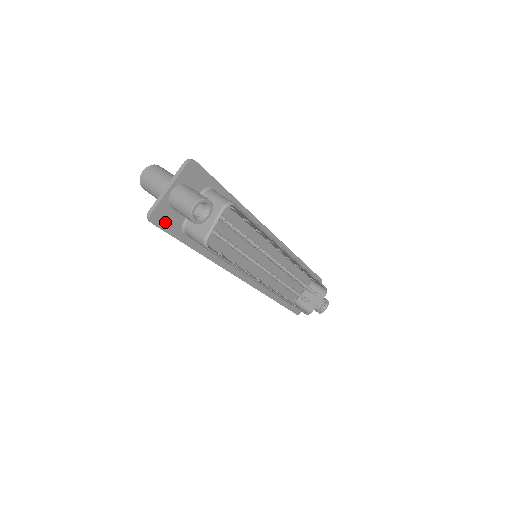
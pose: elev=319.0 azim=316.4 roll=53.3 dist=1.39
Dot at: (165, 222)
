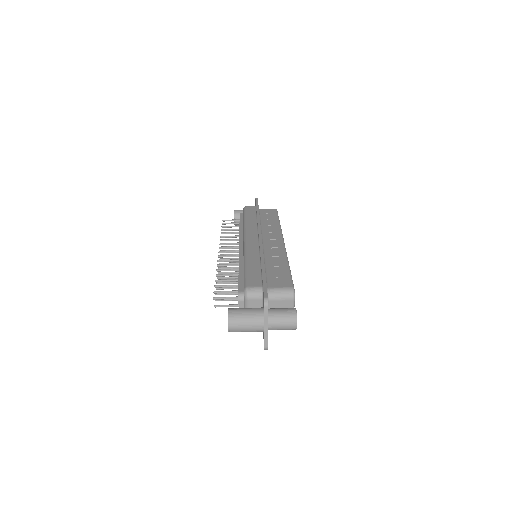
Dot at: occluded
